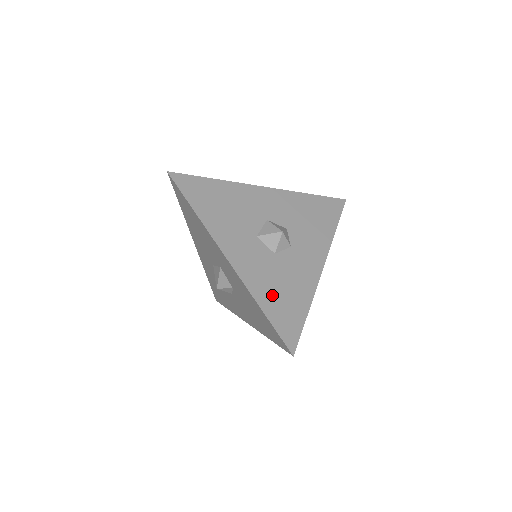
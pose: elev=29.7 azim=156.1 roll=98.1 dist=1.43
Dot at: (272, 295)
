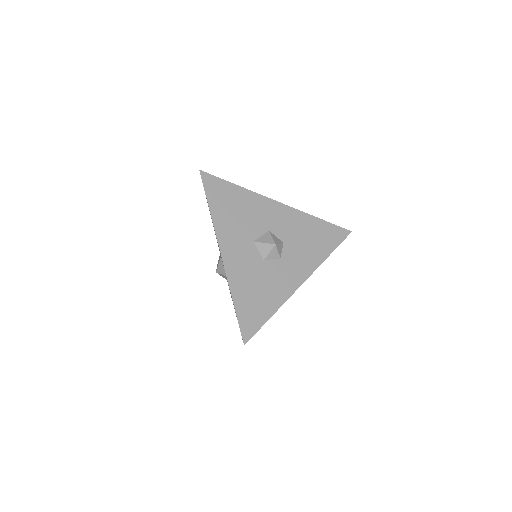
Dot at: (247, 293)
